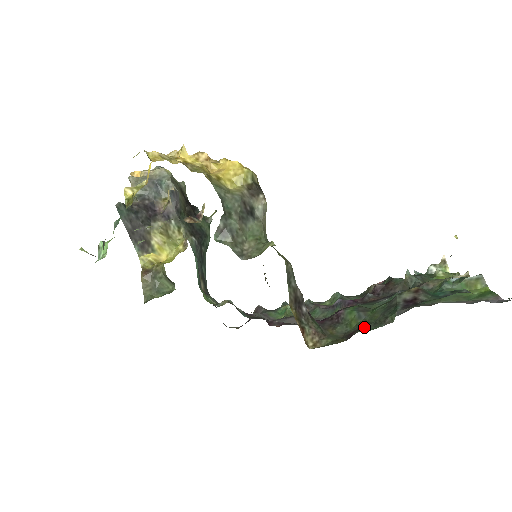
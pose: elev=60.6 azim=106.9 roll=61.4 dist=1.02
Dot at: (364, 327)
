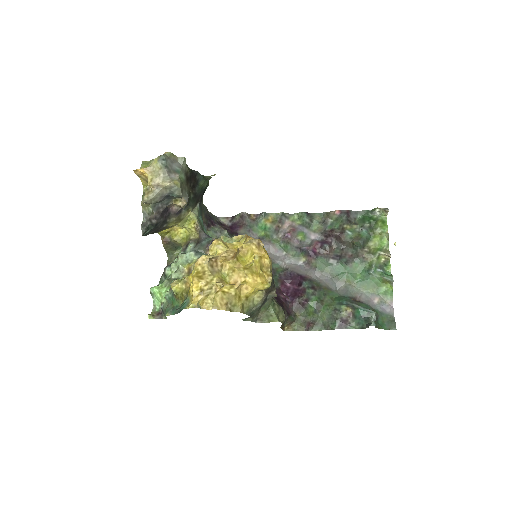
Dot at: (316, 326)
